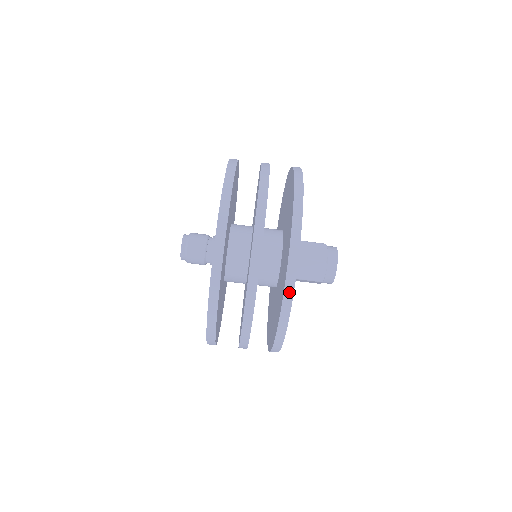
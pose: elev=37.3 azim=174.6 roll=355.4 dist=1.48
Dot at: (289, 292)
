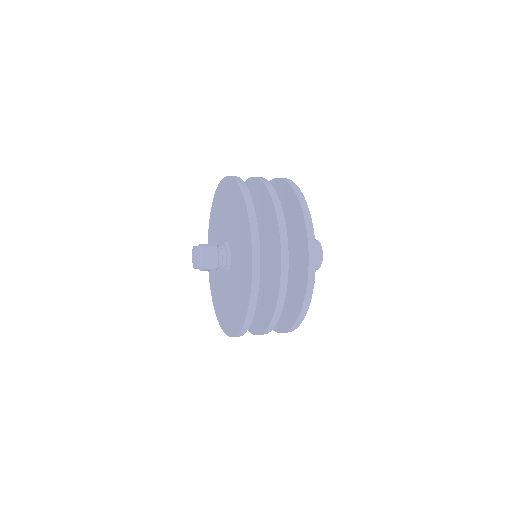
Dot at: (311, 280)
